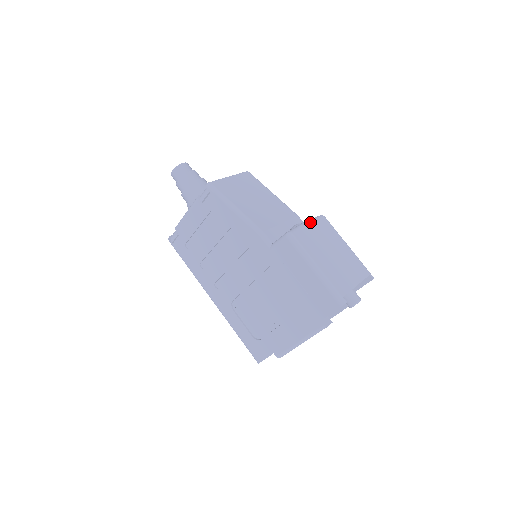
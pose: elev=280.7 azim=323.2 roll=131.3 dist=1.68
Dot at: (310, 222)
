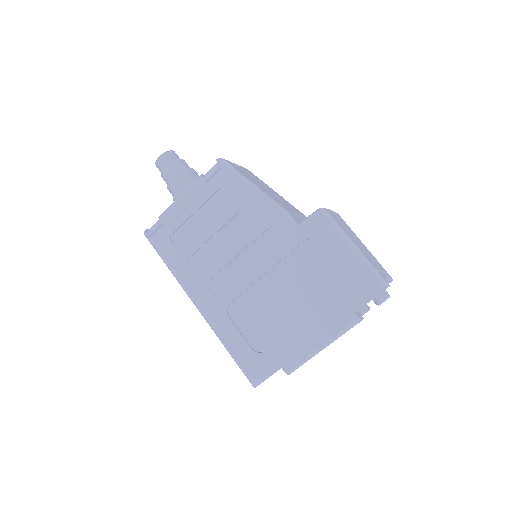
Dot at: occluded
